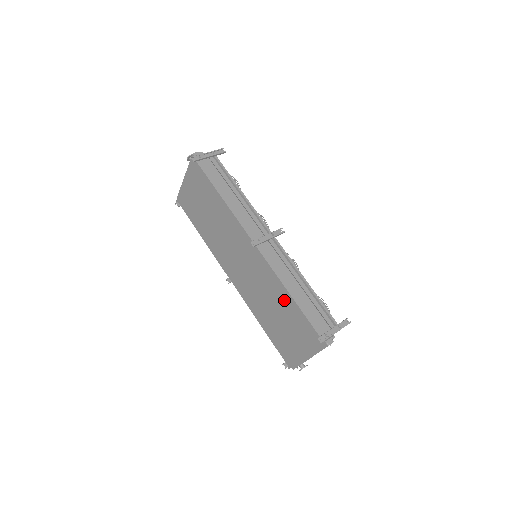
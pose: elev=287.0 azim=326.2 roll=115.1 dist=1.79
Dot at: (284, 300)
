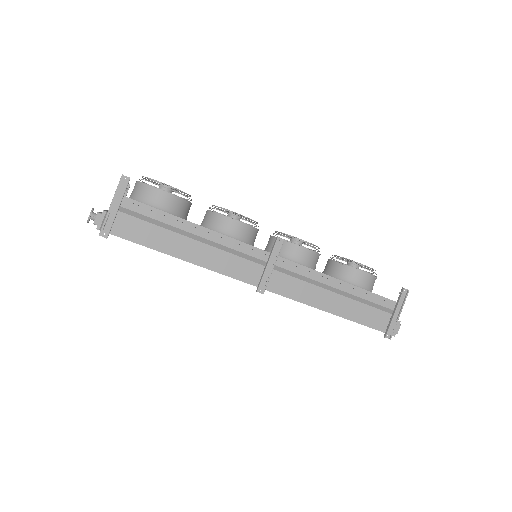
Dot at: occluded
